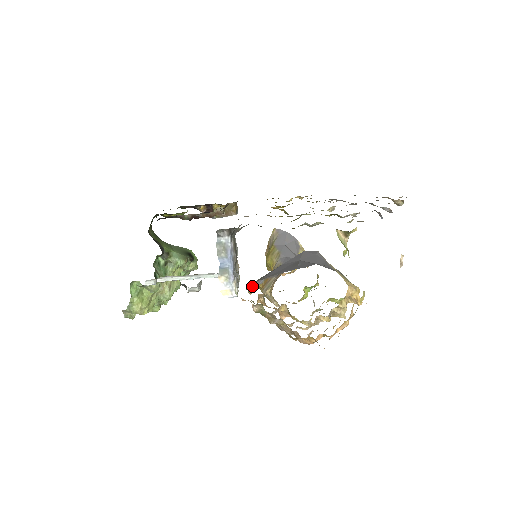
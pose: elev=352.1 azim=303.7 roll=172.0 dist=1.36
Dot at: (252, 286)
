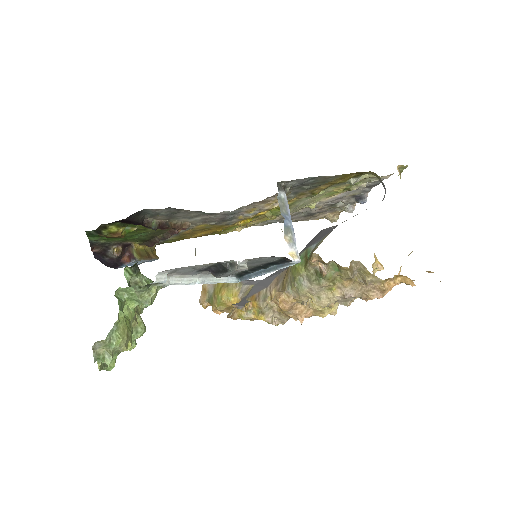
Dot at: (241, 304)
